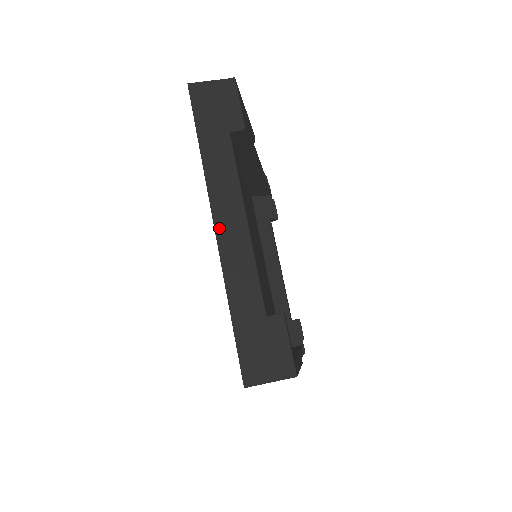
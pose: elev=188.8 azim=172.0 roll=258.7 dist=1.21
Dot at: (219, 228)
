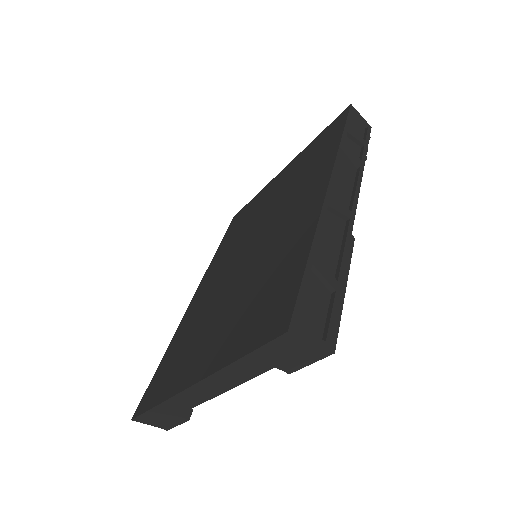
Dot at: (194, 388)
